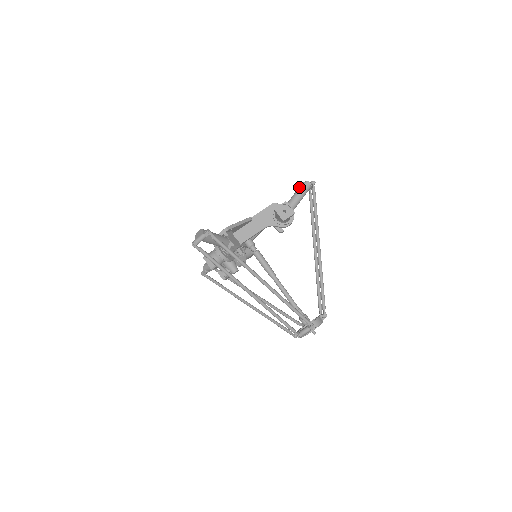
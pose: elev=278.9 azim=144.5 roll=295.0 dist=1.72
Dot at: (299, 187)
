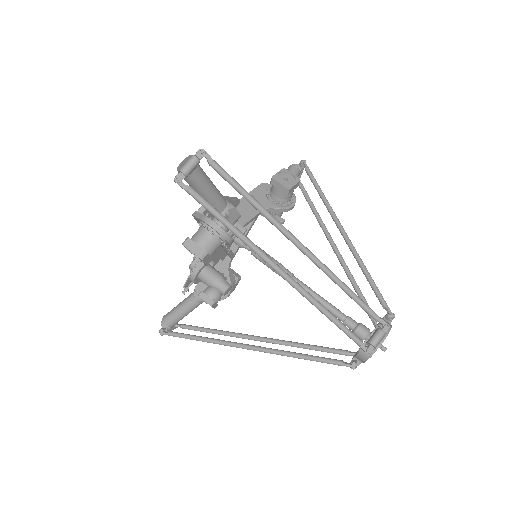
Dot at: occluded
